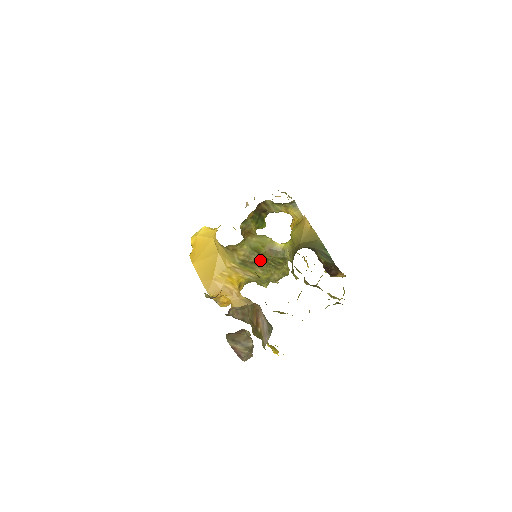
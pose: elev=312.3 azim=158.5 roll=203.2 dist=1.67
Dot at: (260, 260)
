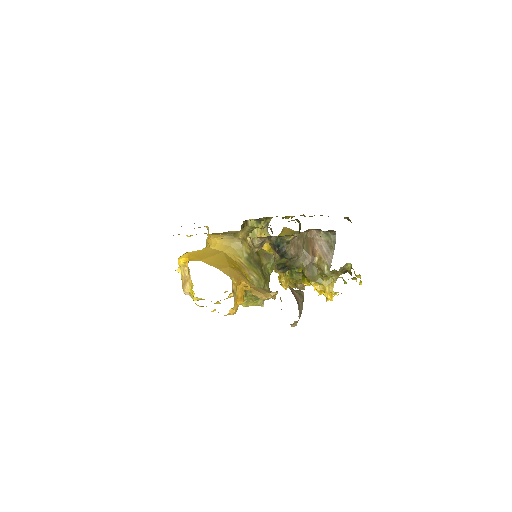
Dot at: (258, 262)
